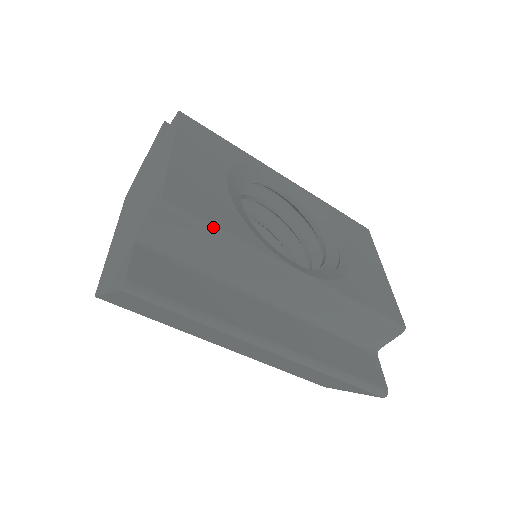
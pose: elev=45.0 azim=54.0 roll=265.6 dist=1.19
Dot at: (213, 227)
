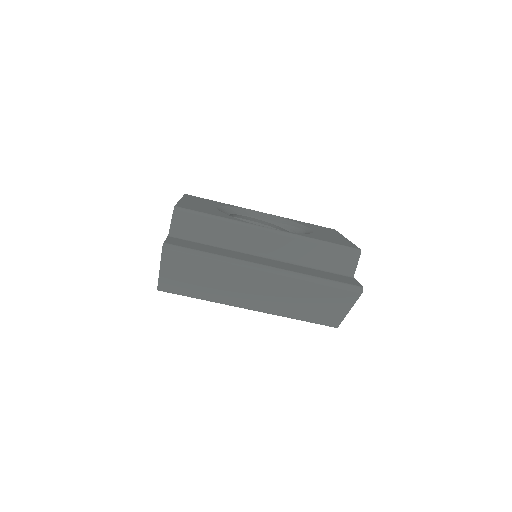
Dot at: (207, 214)
